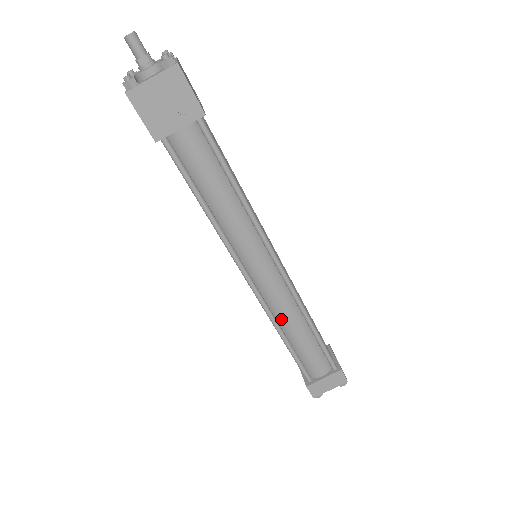
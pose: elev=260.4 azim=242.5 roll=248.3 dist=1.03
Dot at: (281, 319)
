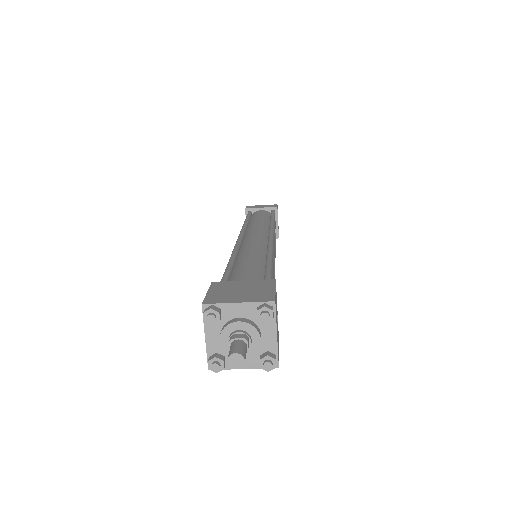
Dot at: occluded
